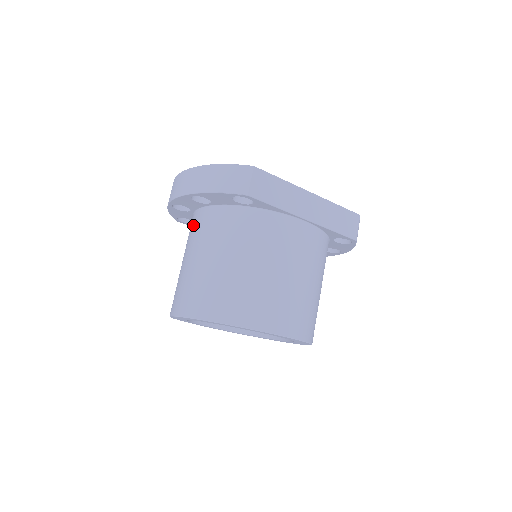
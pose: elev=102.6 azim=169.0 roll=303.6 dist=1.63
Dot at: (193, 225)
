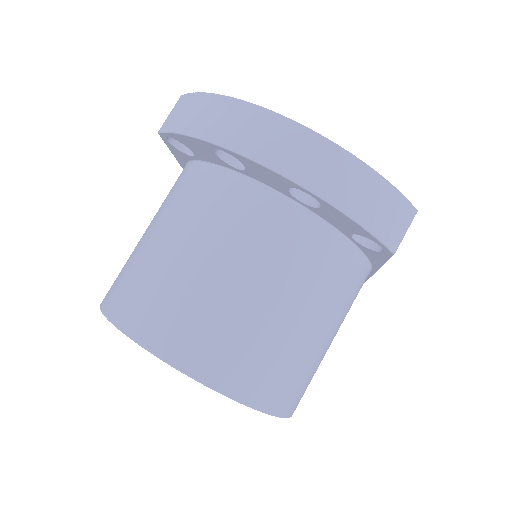
Dot at: (238, 204)
